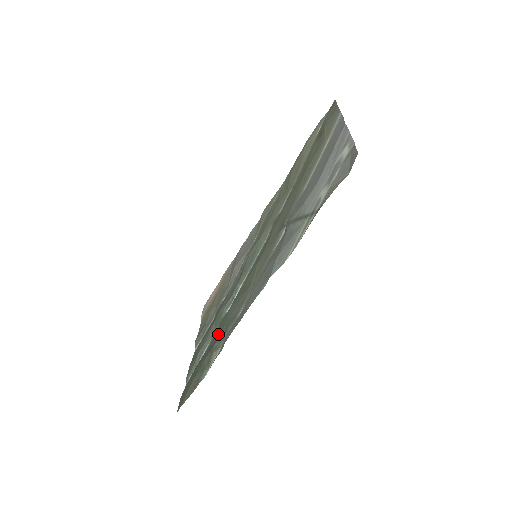
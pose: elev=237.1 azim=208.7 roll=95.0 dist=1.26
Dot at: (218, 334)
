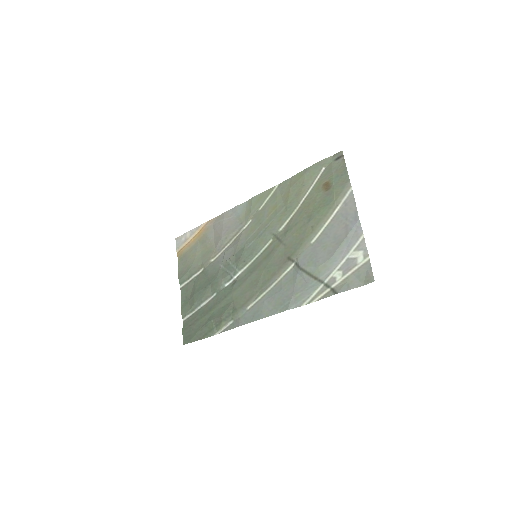
Dot at: (222, 306)
